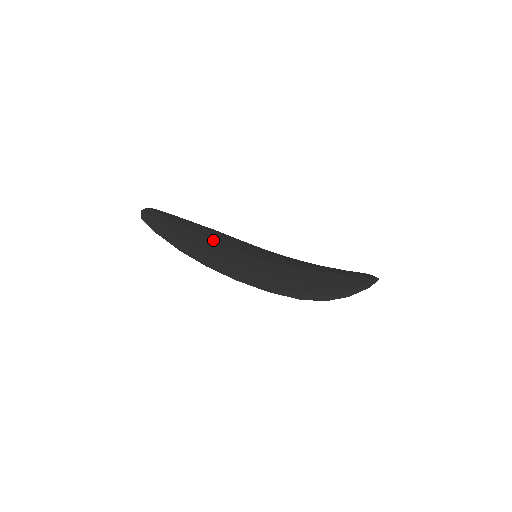
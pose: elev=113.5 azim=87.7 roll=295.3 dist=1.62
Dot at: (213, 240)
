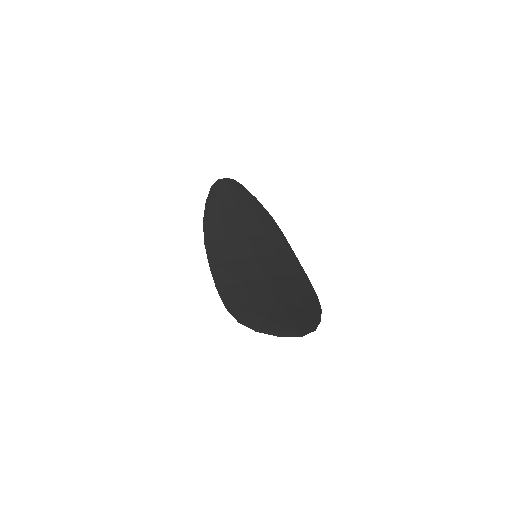
Dot at: (243, 226)
